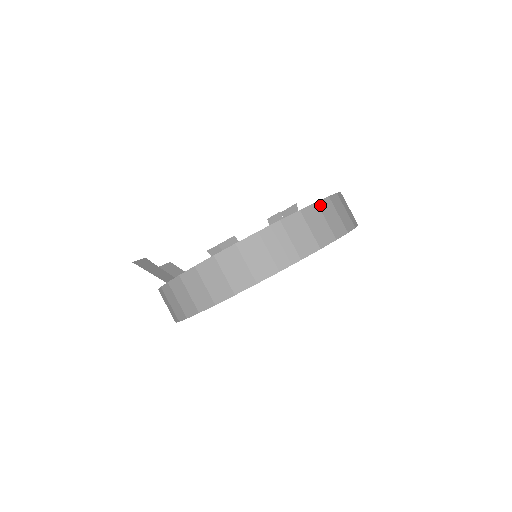
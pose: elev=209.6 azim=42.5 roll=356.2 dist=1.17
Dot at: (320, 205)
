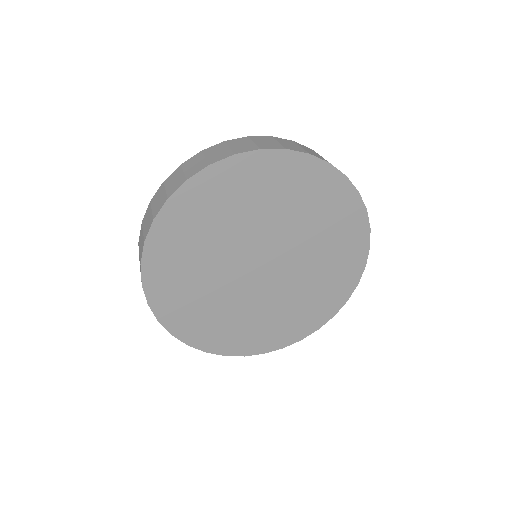
Dot at: (276, 138)
